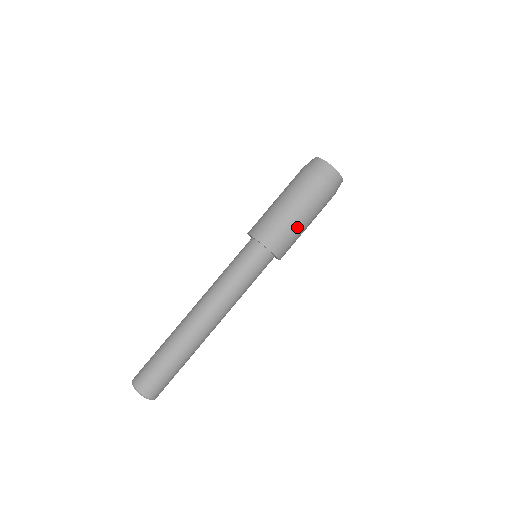
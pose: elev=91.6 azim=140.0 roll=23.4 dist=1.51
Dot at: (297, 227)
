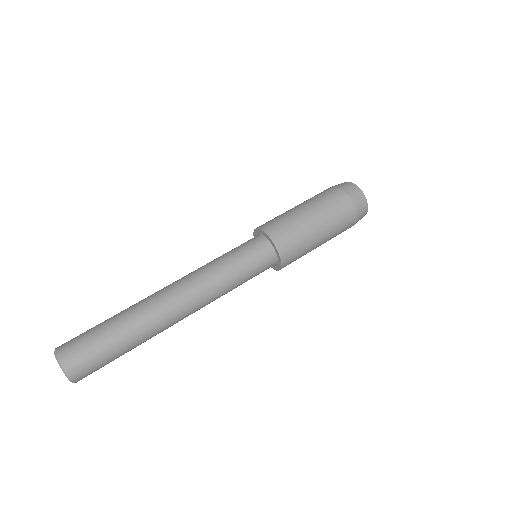
Dot at: (313, 246)
